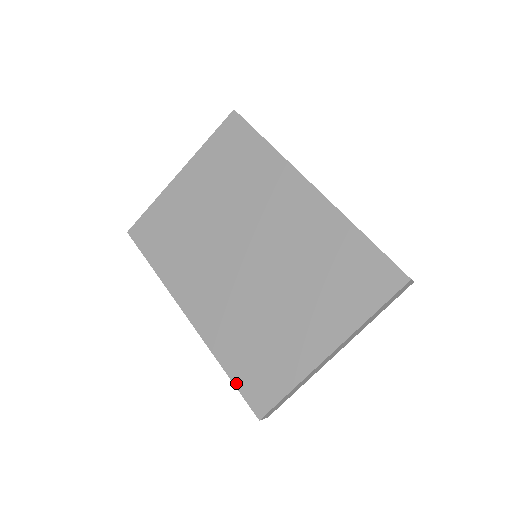
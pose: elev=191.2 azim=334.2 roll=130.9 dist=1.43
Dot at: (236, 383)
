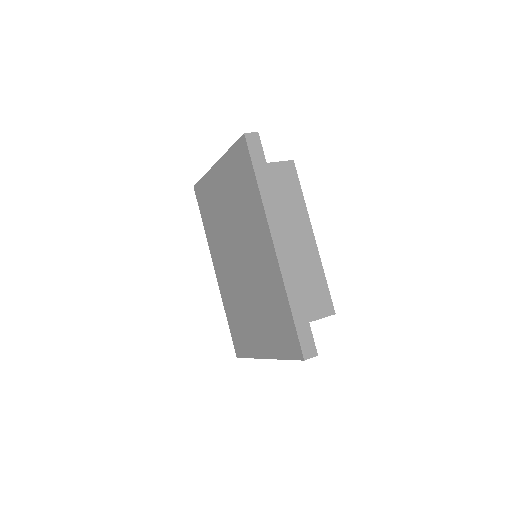
Dot at: (230, 330)
